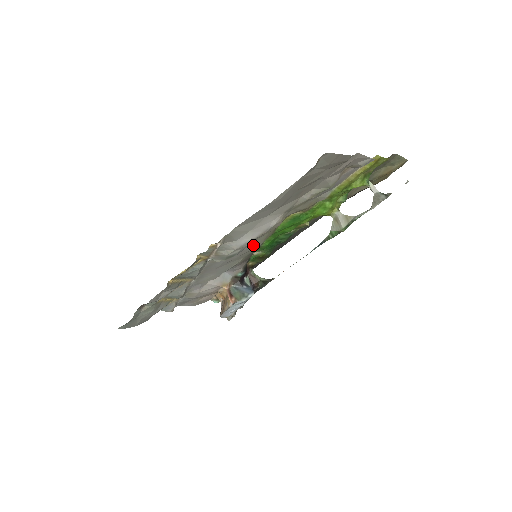
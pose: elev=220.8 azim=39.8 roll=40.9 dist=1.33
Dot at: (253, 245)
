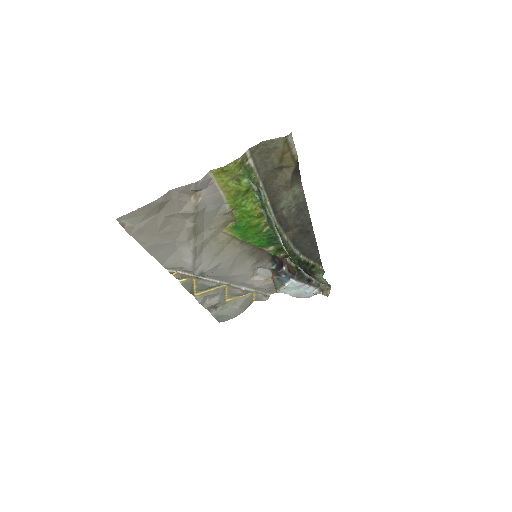
Dot at: (229, 255)
